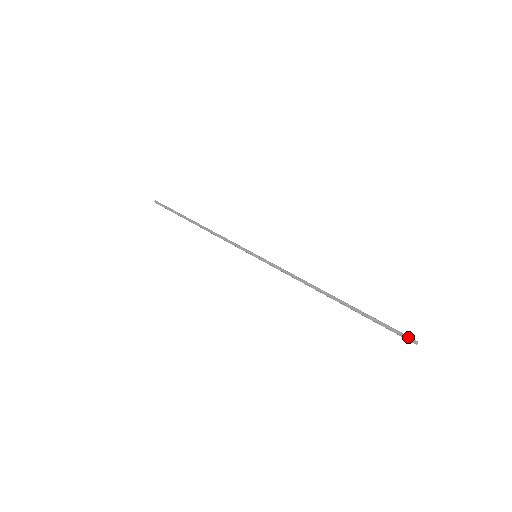
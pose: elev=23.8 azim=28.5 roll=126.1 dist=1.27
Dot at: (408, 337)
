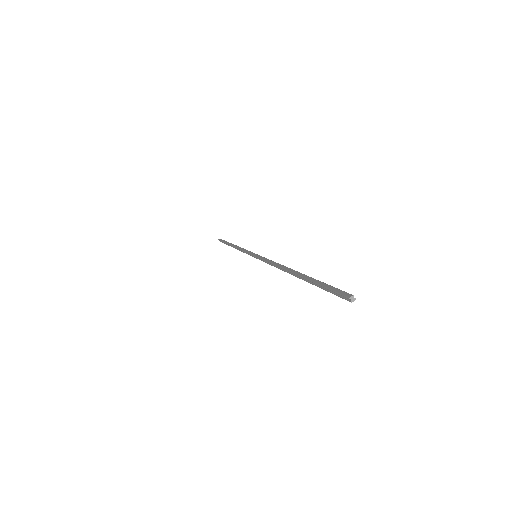
Dot at: (344, 292)
